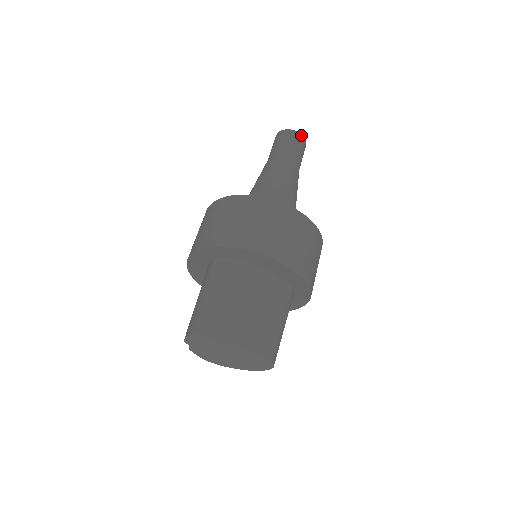
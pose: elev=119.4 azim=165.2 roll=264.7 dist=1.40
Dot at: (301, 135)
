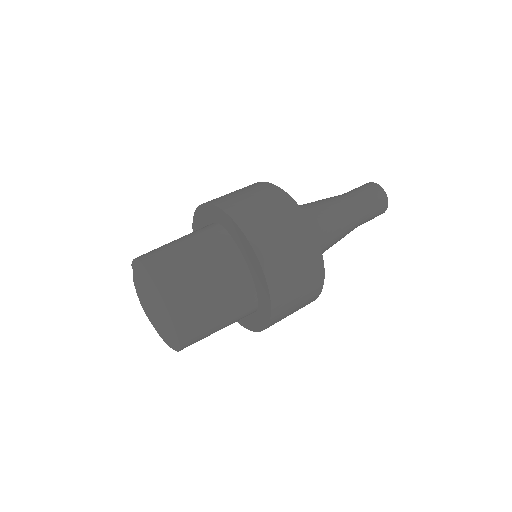
Dot at: (387, 199)
